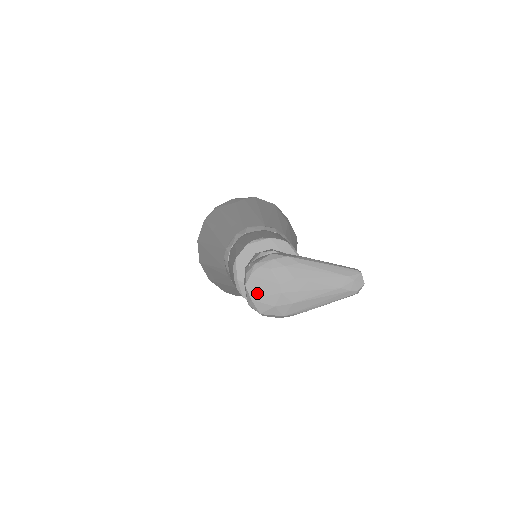
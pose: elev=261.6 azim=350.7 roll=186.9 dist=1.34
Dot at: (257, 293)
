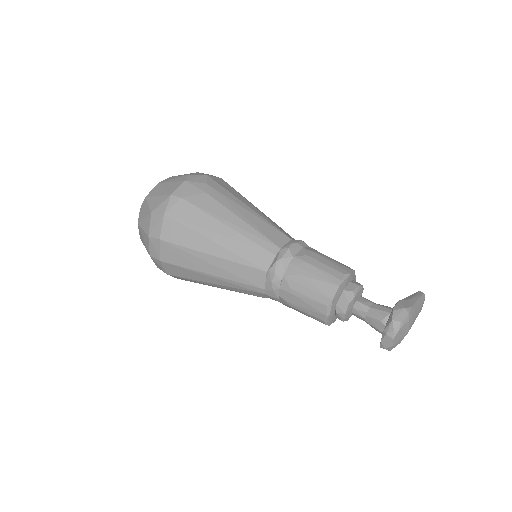
Dot at: (397, 341)
